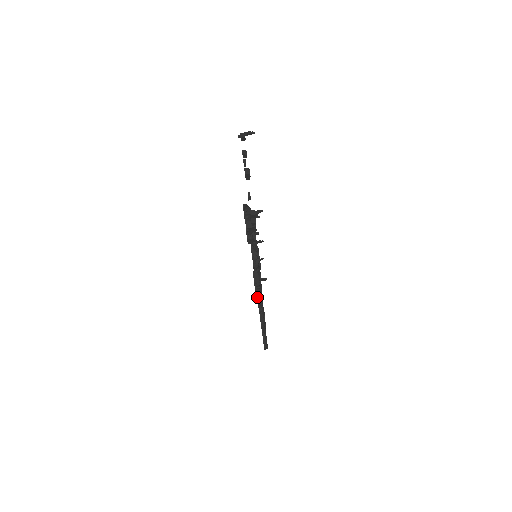
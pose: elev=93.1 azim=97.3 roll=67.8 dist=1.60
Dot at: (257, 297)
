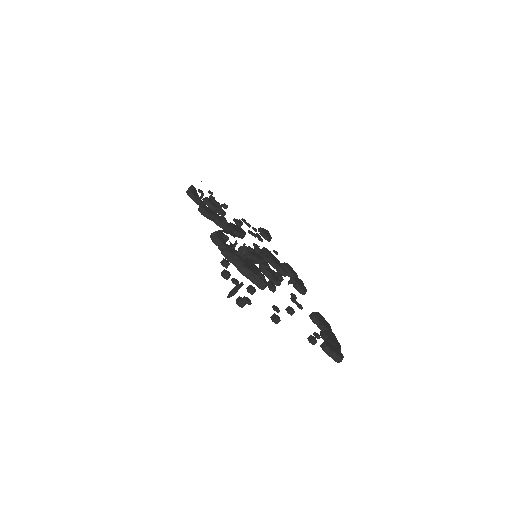
Dot at: occluded
